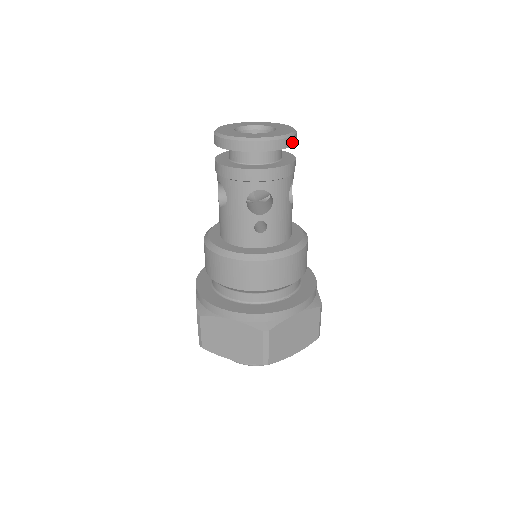
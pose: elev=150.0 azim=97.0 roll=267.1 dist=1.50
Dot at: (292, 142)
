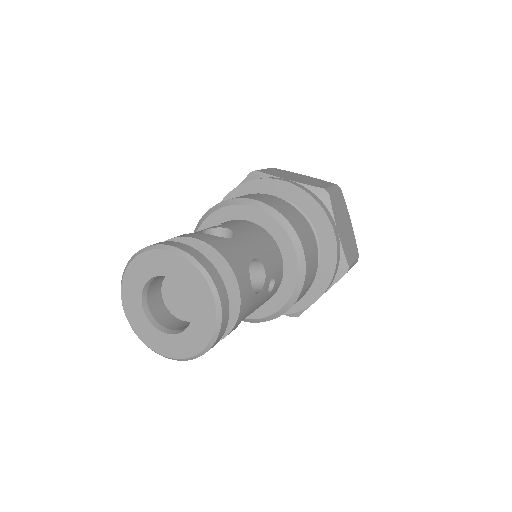
Dot at: occluded
